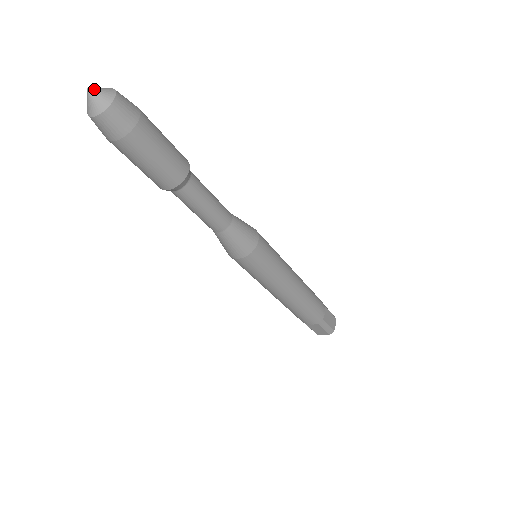
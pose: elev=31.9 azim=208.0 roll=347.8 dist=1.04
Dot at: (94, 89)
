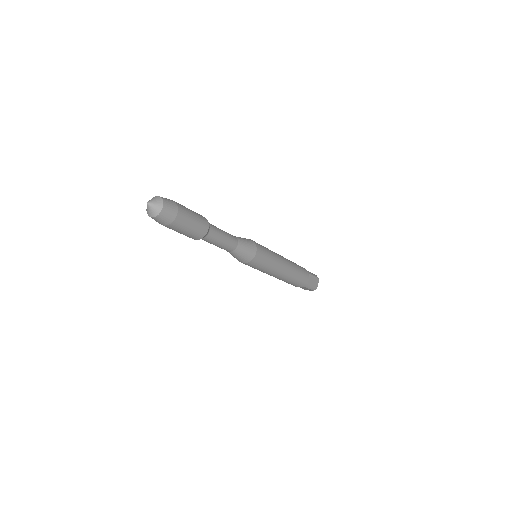
Dot at: (150, 202)
